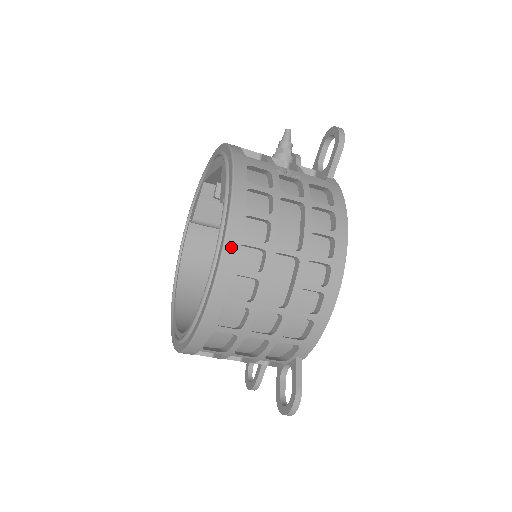
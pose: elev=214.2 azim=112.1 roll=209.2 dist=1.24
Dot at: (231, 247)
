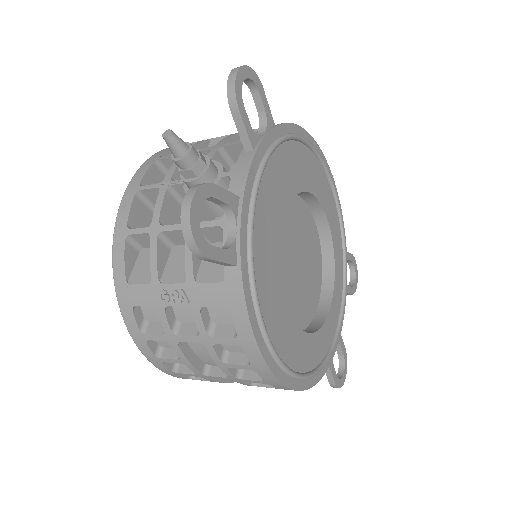
Dot at: (174, 375)
